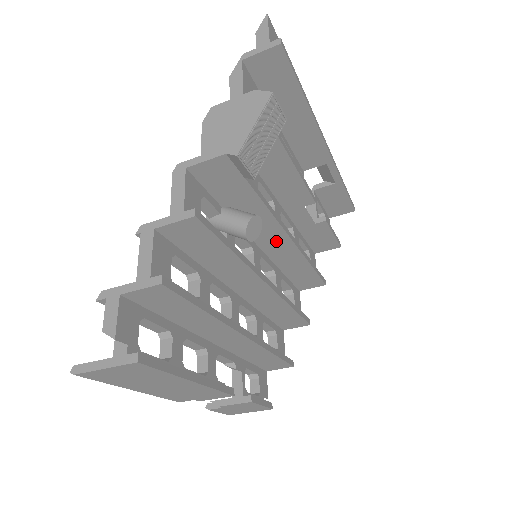
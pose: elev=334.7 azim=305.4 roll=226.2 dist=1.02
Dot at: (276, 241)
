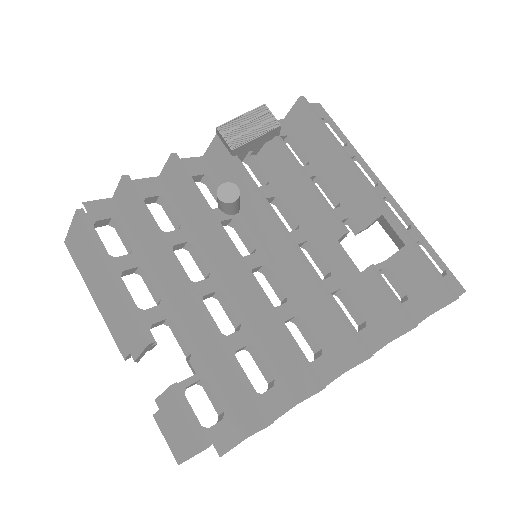
Dot at: (281, 248)
